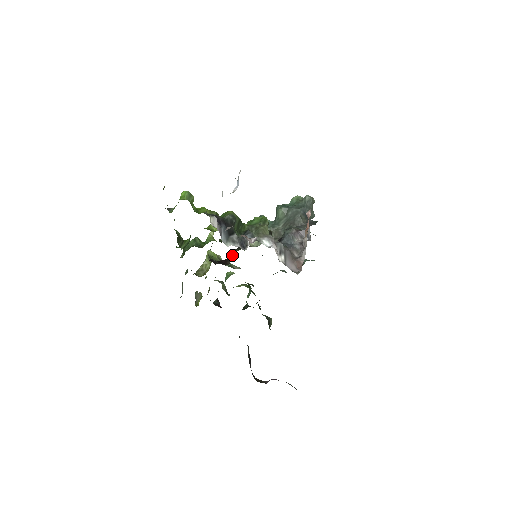
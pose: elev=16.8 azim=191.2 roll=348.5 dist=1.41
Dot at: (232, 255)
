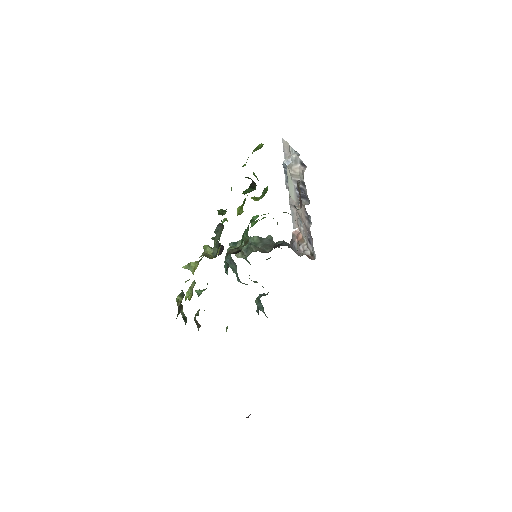
Dot at: (233, 251)
